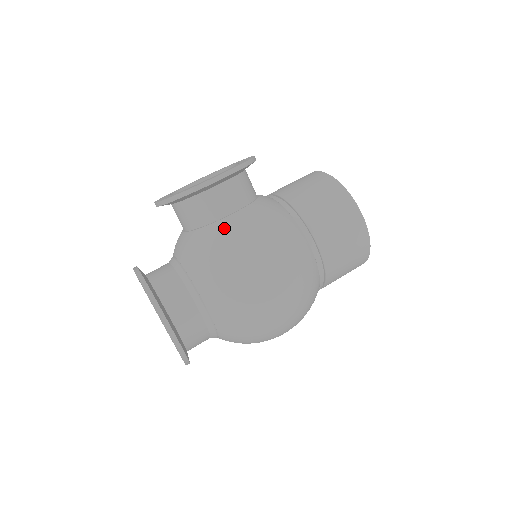
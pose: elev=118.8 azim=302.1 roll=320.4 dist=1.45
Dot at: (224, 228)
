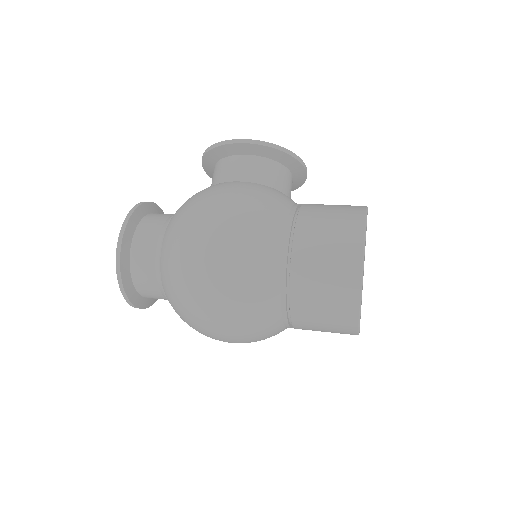
Dot at: (220, 184)
